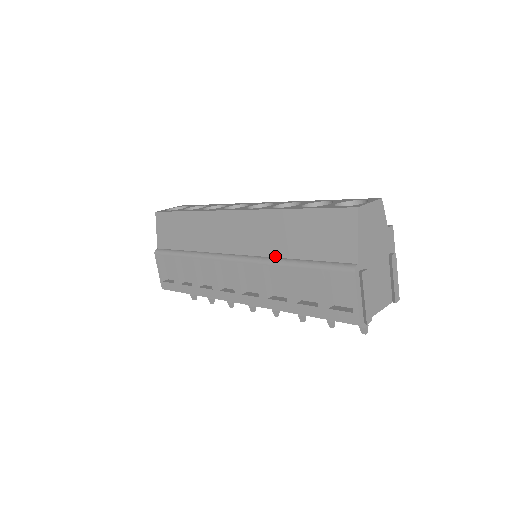
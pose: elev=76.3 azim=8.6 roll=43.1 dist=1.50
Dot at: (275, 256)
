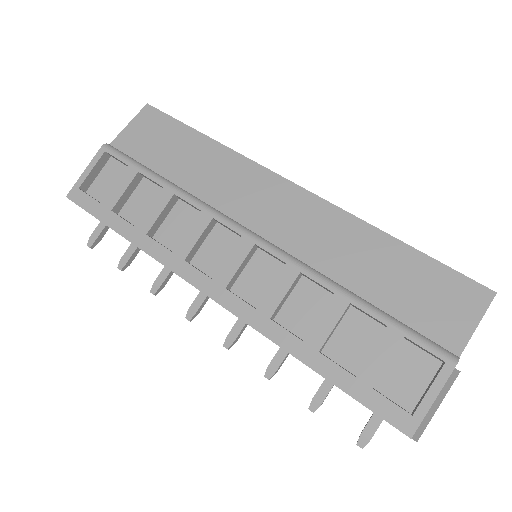
Dot at: (326, 273)
